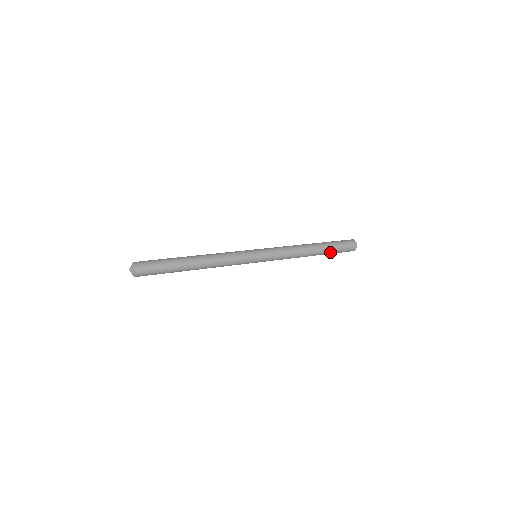
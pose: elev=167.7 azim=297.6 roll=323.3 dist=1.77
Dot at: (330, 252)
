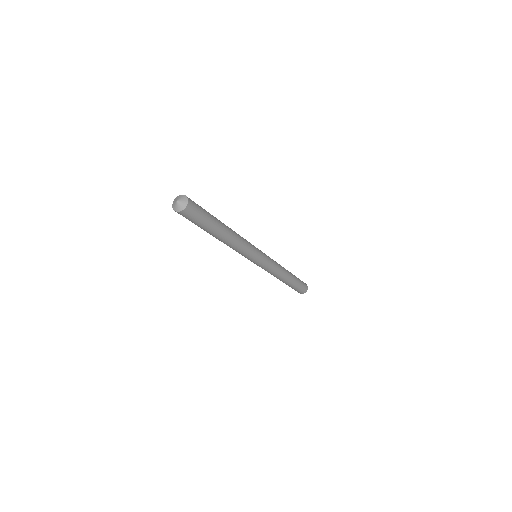
Dot at: (295, 284)
